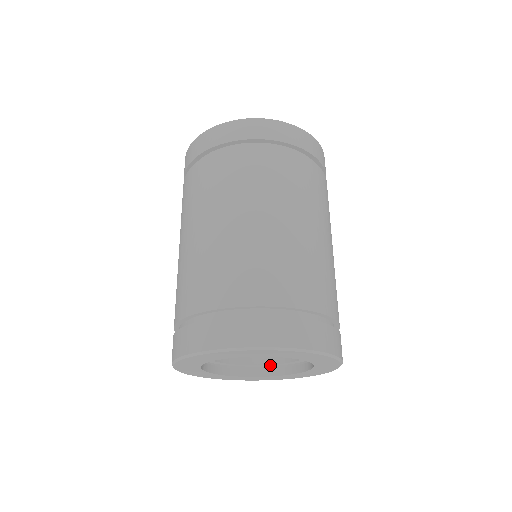
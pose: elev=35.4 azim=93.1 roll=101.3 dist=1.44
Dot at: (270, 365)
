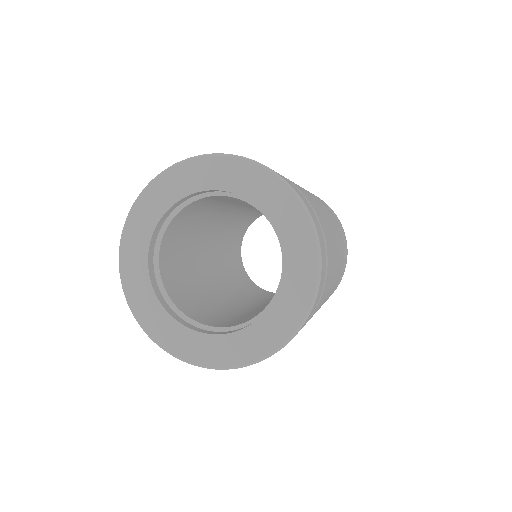
Dot at: occluded
